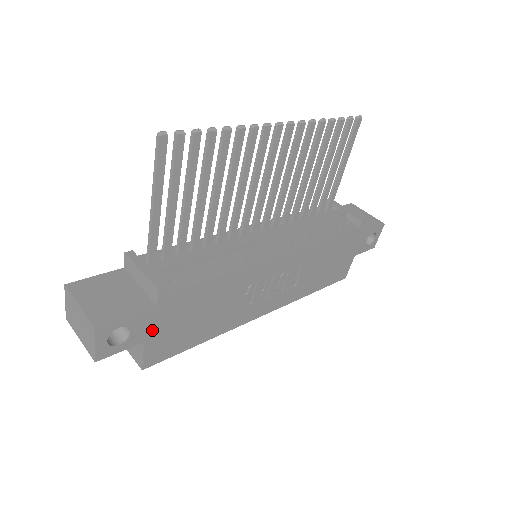
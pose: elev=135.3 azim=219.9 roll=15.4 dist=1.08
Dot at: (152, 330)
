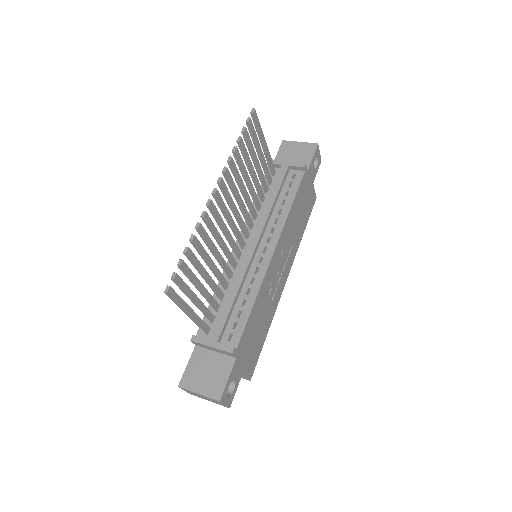
Dot at: (242, 366)
